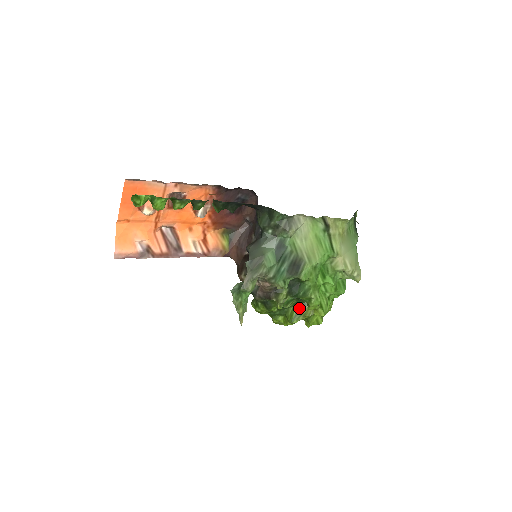
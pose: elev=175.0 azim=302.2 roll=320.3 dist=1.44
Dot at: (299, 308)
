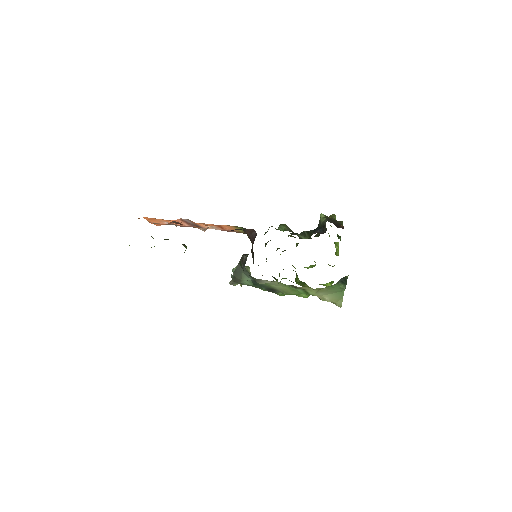
Dot at: (301, 282)
